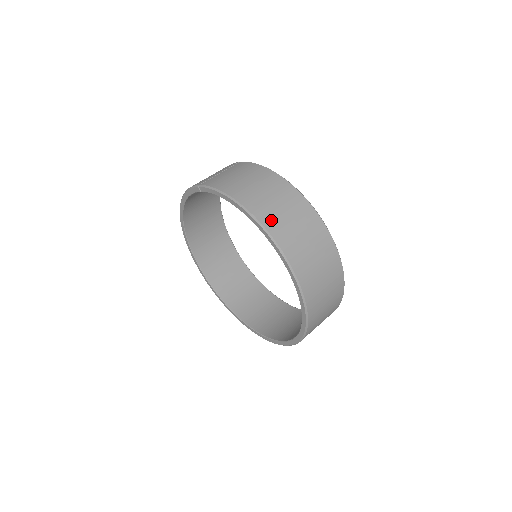
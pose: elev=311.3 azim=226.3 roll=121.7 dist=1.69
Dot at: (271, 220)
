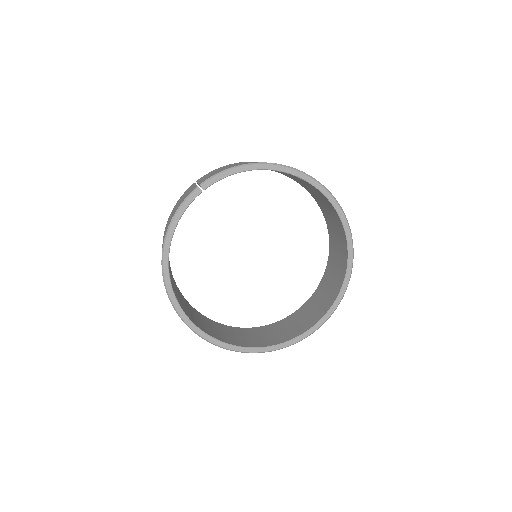
Dot at: occluded
